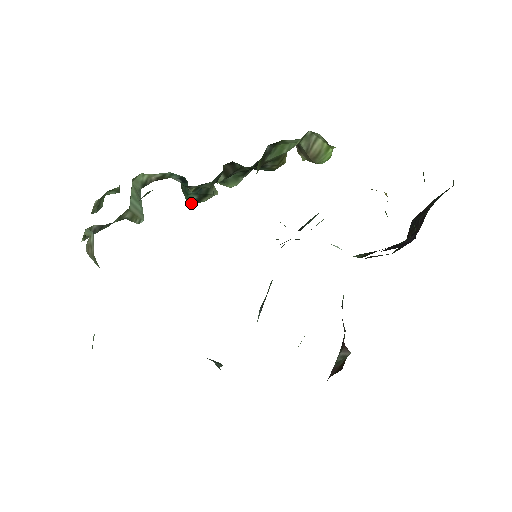
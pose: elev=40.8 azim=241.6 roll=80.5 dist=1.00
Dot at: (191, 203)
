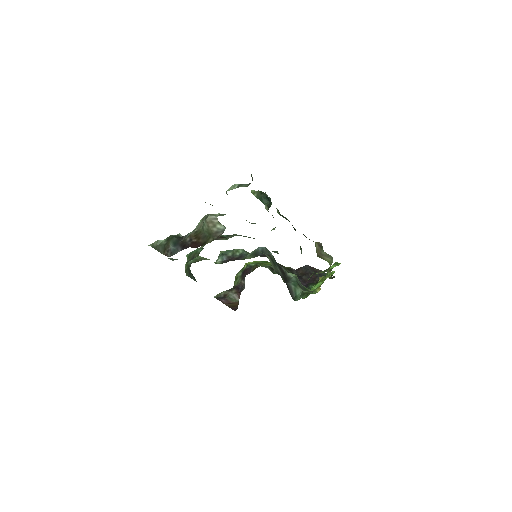
Dot at: (253, 194)
